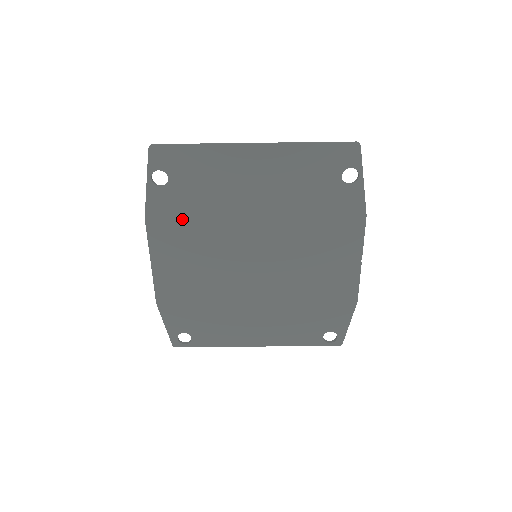
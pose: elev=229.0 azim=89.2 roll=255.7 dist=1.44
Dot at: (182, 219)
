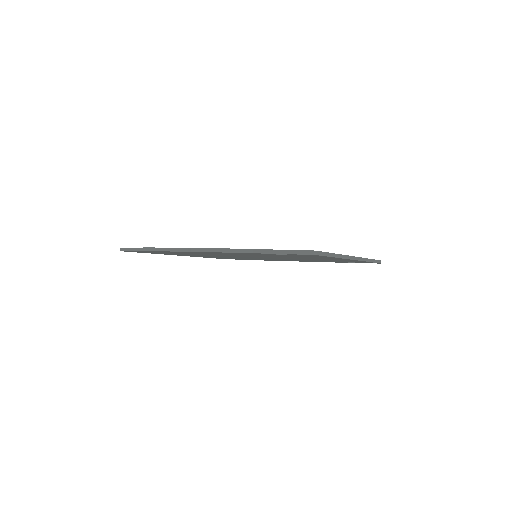
Dot at: occluded
